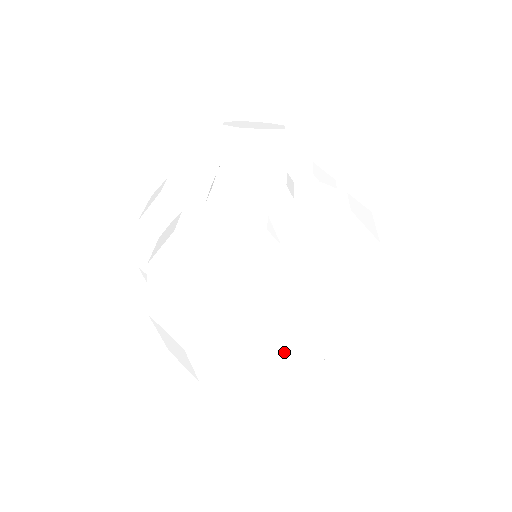
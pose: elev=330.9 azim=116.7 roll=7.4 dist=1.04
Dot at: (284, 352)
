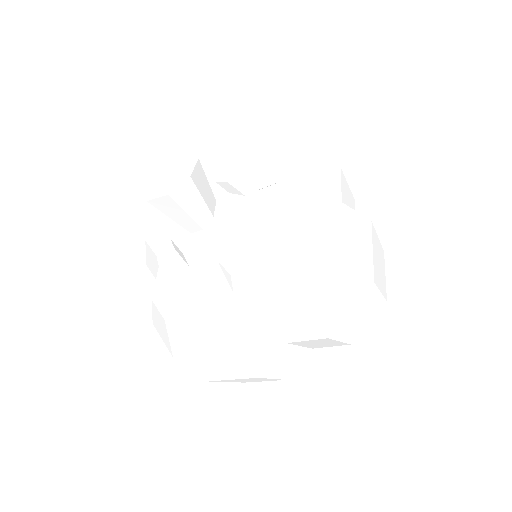
Dot at: (297, 353)
